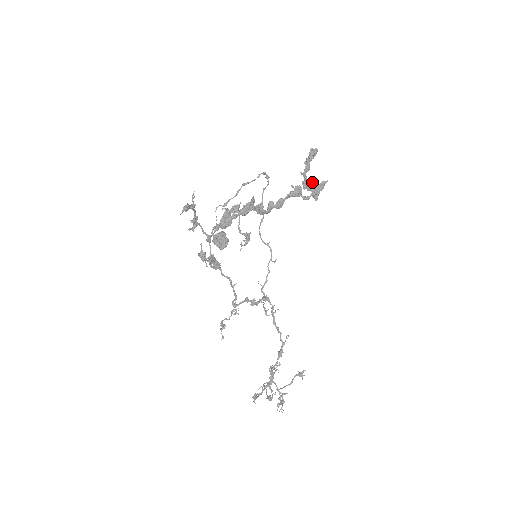
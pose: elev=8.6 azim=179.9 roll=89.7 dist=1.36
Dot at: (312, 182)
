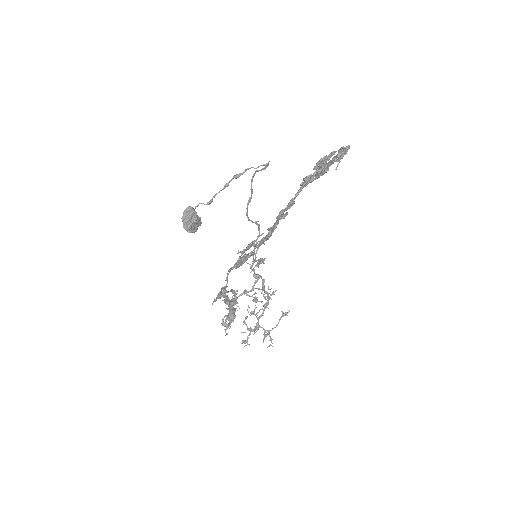
Dot at: (323, 163)
